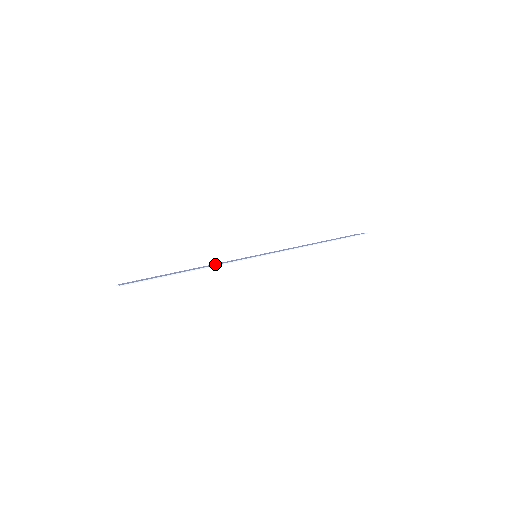
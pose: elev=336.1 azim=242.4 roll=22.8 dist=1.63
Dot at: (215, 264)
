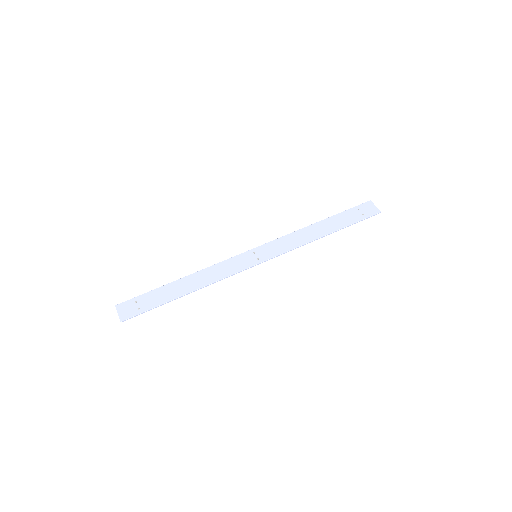
Dot at: (213, 274)
